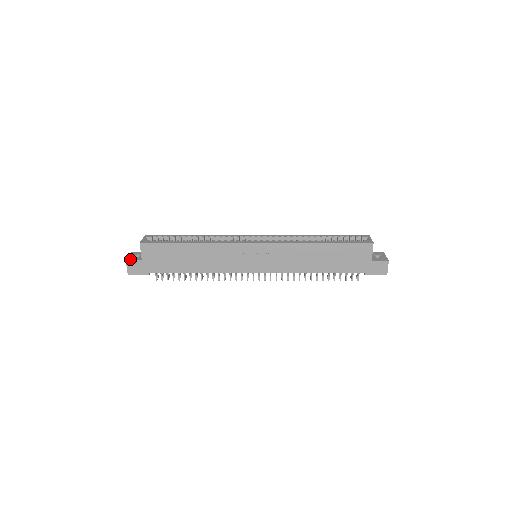
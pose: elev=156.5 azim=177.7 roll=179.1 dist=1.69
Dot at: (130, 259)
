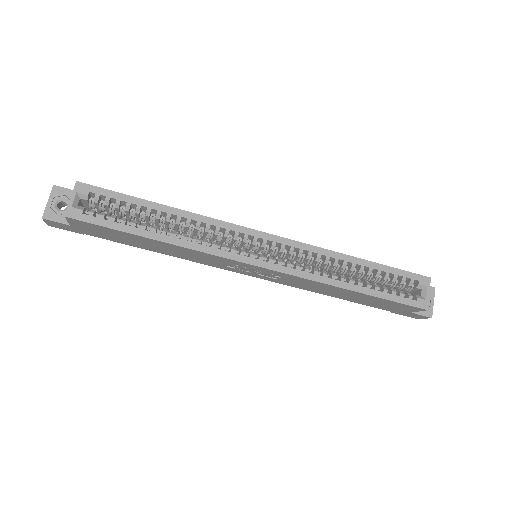
Dot at: (49, 217)
